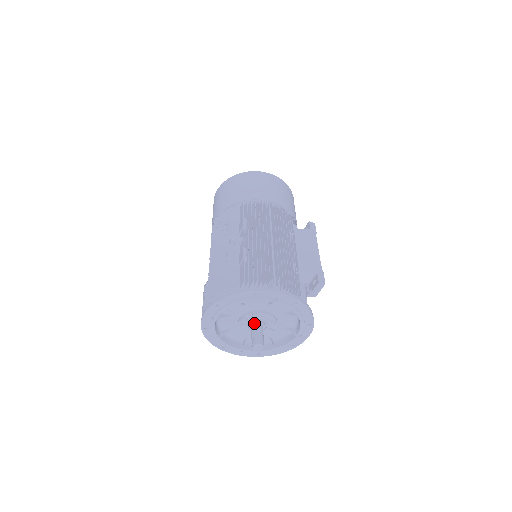
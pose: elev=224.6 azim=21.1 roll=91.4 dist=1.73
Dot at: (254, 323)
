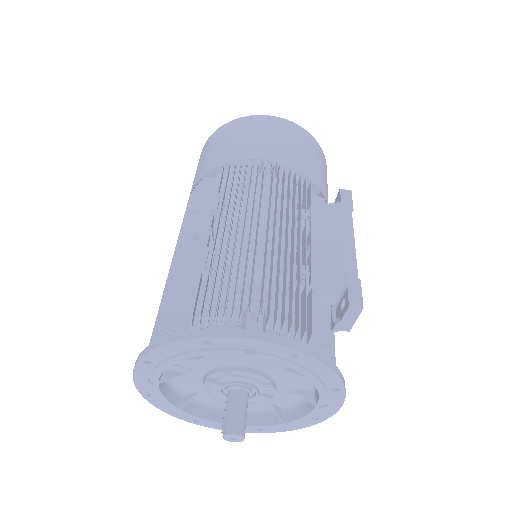
Dot at: (229, 388)
